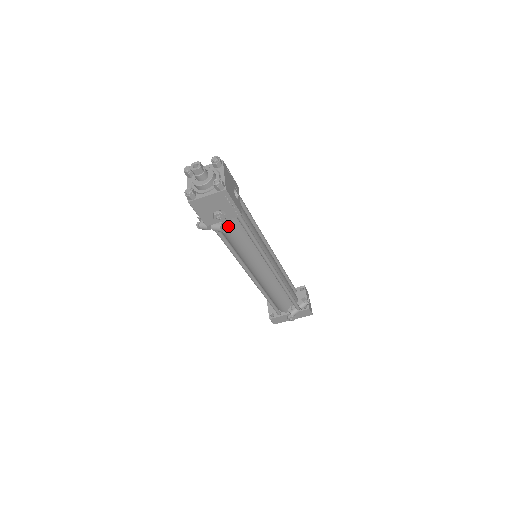
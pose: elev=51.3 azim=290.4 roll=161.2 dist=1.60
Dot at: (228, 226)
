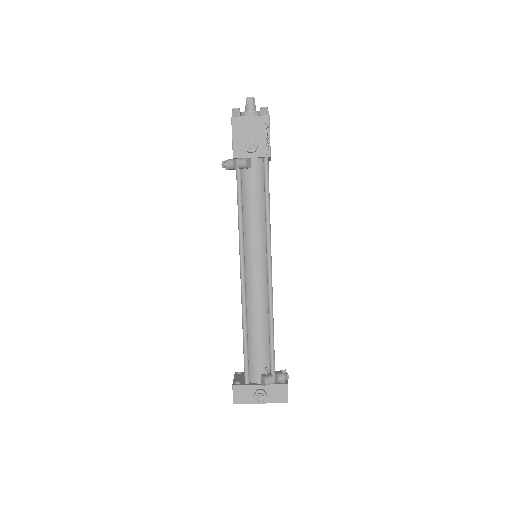
Dot at: (251, 172)
